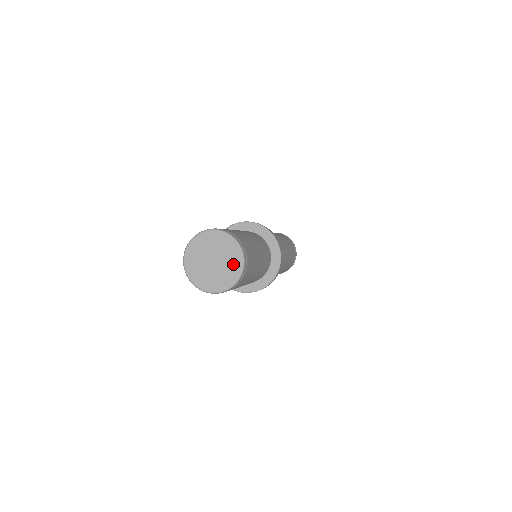
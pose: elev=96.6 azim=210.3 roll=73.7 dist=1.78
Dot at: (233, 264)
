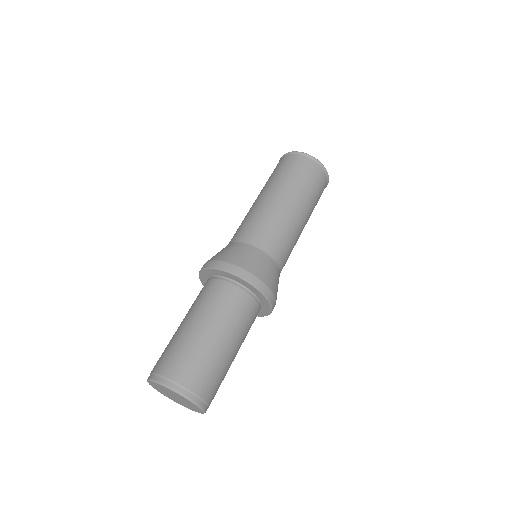
Dot at: (194, 408)
